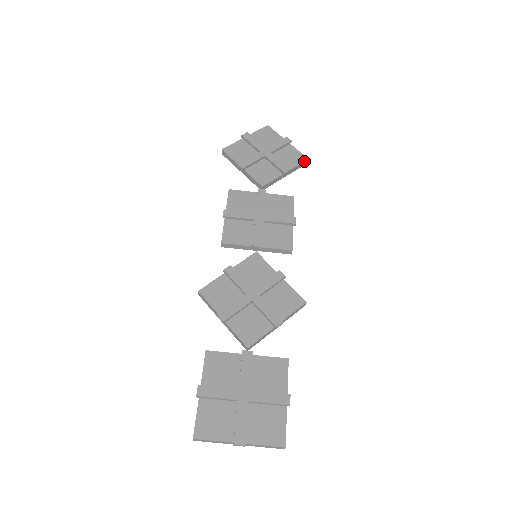
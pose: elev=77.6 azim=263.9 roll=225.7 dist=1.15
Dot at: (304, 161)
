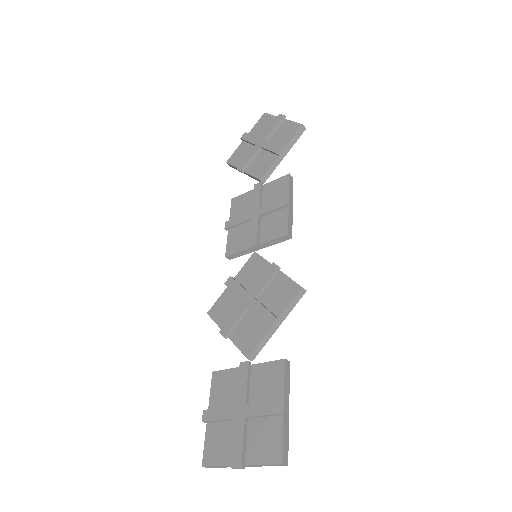
Dot at: (298, 129)
